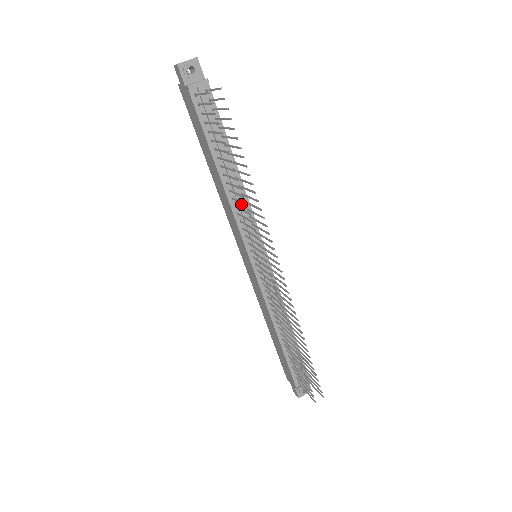
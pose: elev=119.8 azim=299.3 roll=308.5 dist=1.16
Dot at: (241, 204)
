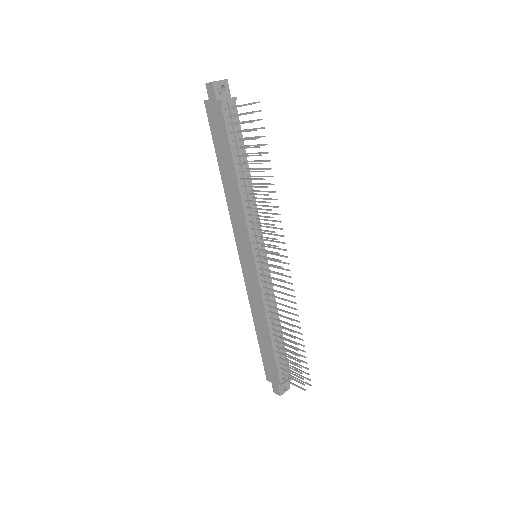
Dot at: (252, 206)
